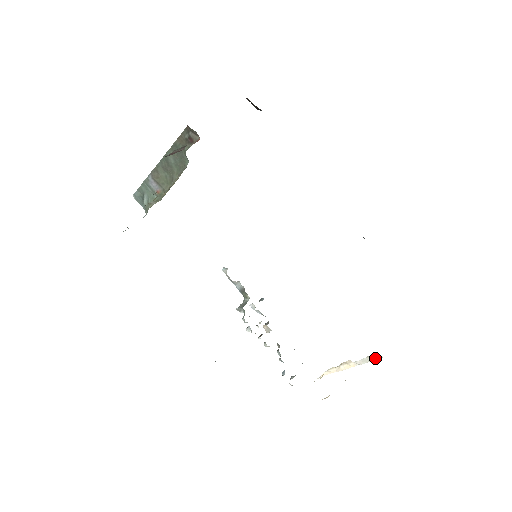
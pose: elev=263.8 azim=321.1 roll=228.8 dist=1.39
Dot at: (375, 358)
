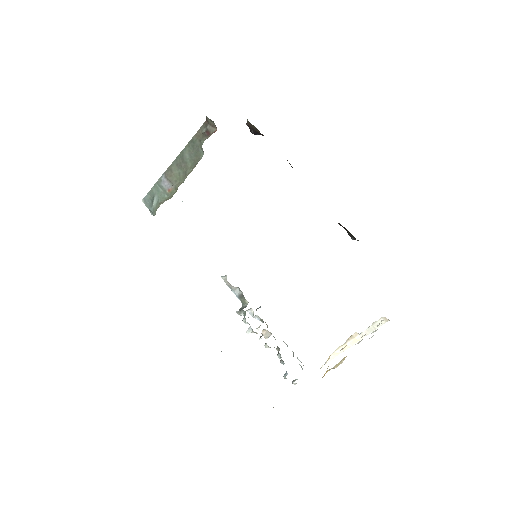
Dot at: occluded
